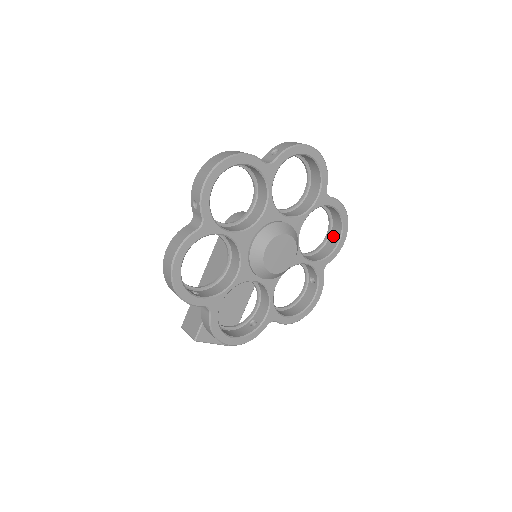
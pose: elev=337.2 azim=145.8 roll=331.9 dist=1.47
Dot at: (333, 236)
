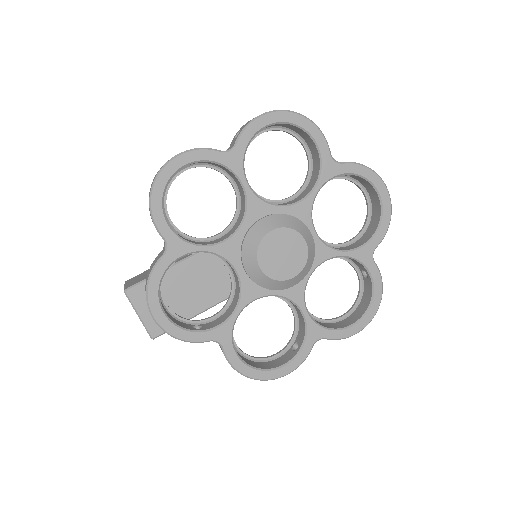
Dot at: (350, 318)
